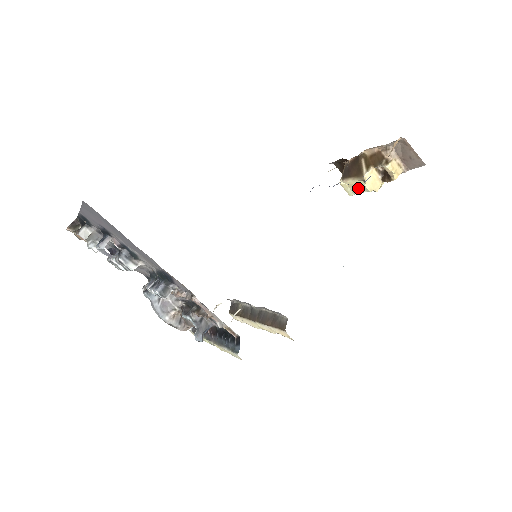
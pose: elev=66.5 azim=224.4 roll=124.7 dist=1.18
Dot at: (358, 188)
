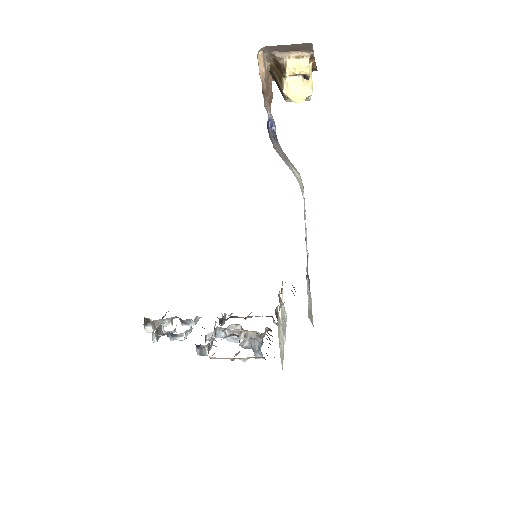
Dot at: occluded
